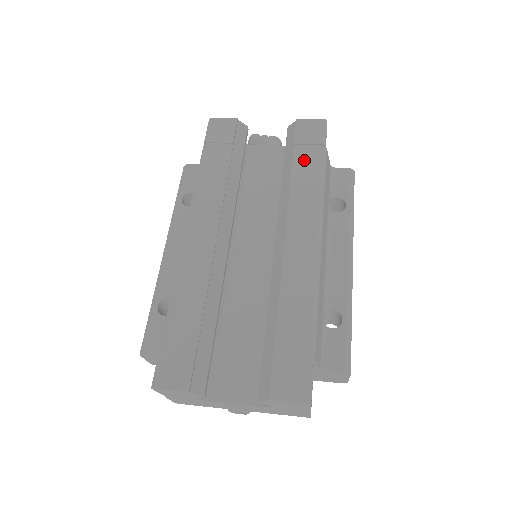
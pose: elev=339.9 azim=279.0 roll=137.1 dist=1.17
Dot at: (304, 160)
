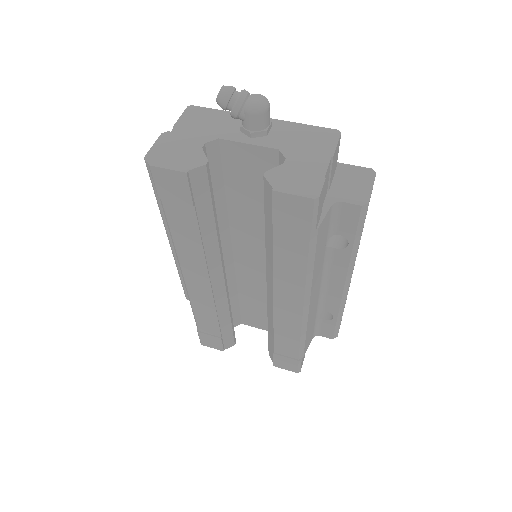
Dot at: (287, 243)
